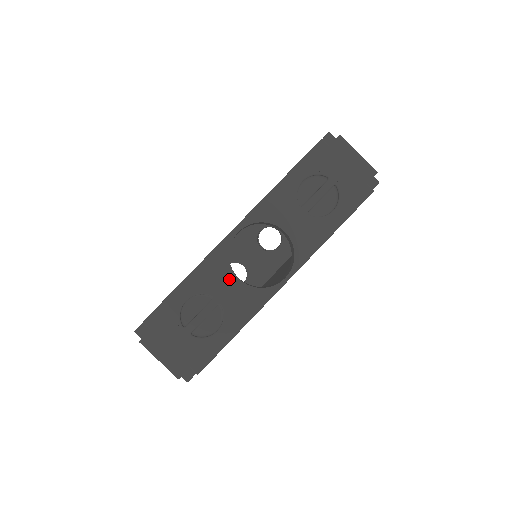
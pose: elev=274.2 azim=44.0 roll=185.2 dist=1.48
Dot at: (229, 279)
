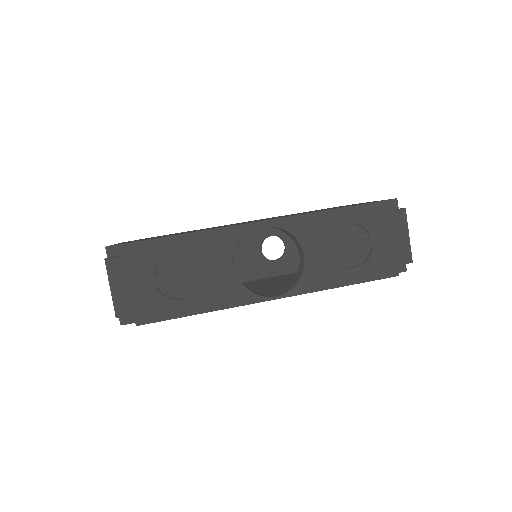
Dot at: (225, 262)
